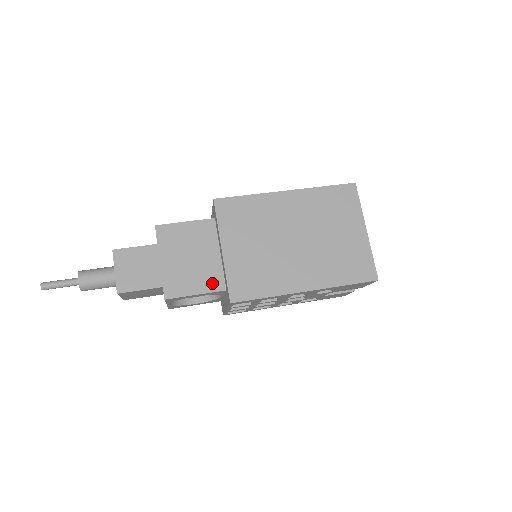
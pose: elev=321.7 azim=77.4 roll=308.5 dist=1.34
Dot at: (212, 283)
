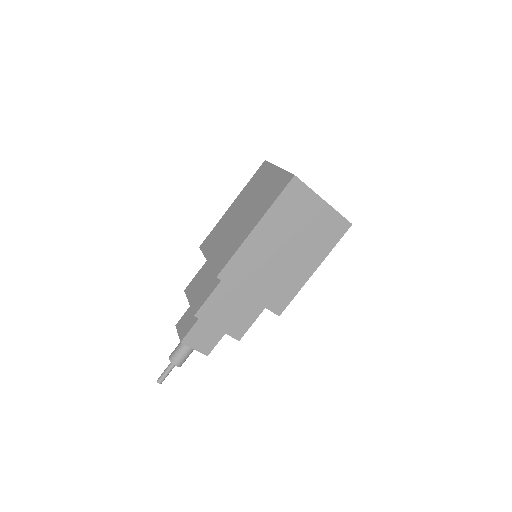
Dot at: (256, 310)
